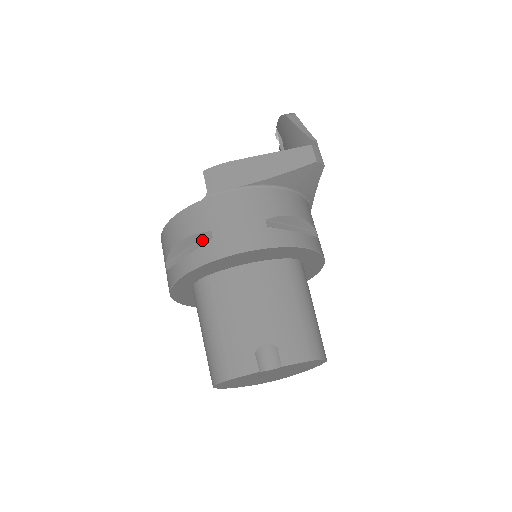
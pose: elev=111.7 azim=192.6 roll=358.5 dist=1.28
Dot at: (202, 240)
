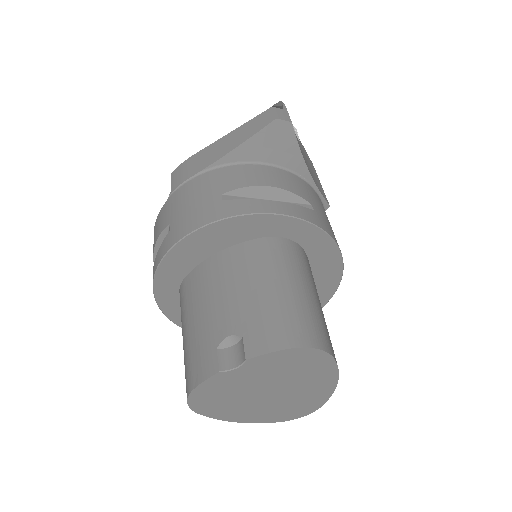
Dot at: occluded
